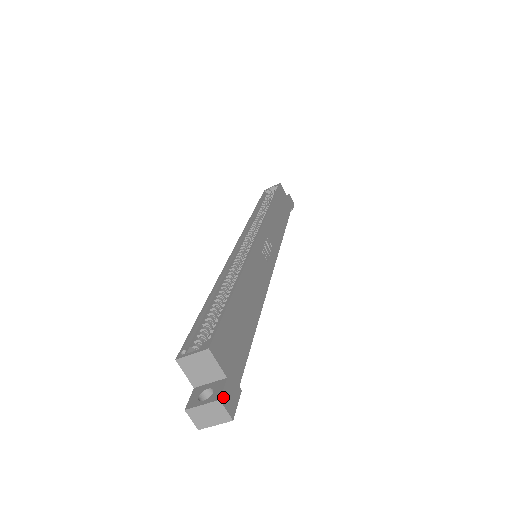
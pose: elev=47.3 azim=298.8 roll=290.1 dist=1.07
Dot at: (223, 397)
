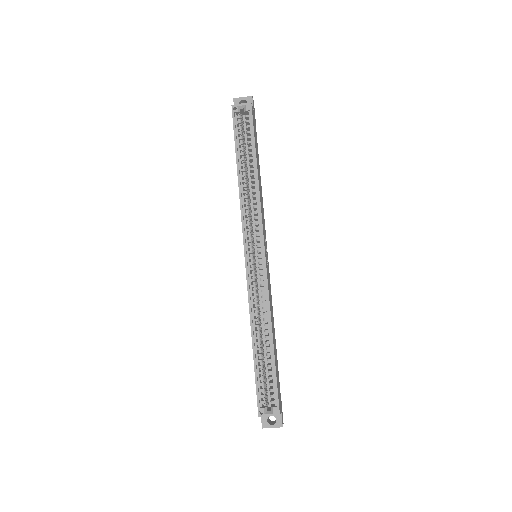
Dot at: (282, 423)
